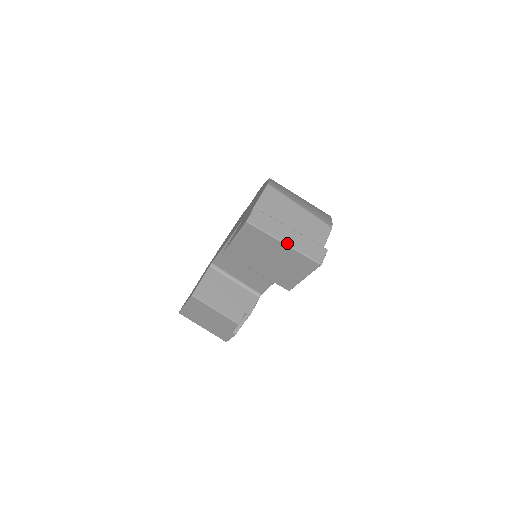
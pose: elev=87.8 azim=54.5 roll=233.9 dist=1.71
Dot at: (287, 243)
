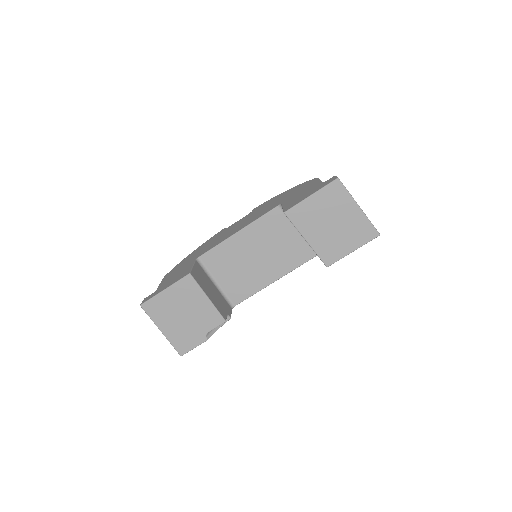
Dot at: occluded
